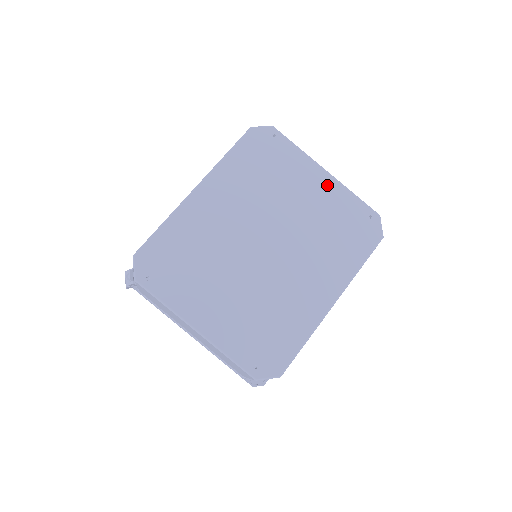
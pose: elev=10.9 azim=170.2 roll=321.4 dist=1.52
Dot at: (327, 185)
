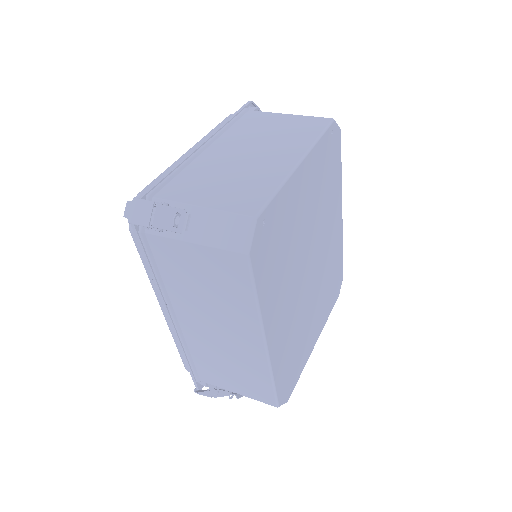
Dot at: (307, 170)
